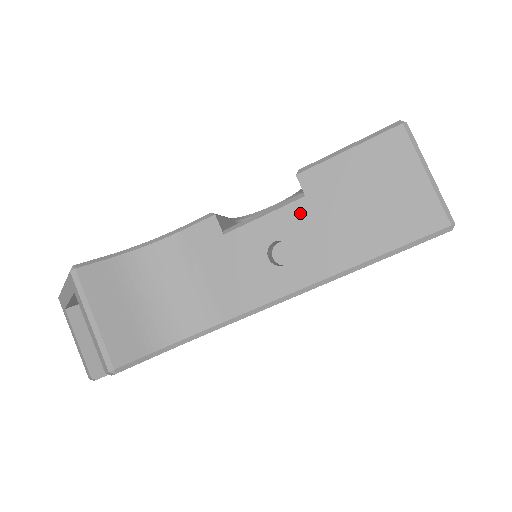
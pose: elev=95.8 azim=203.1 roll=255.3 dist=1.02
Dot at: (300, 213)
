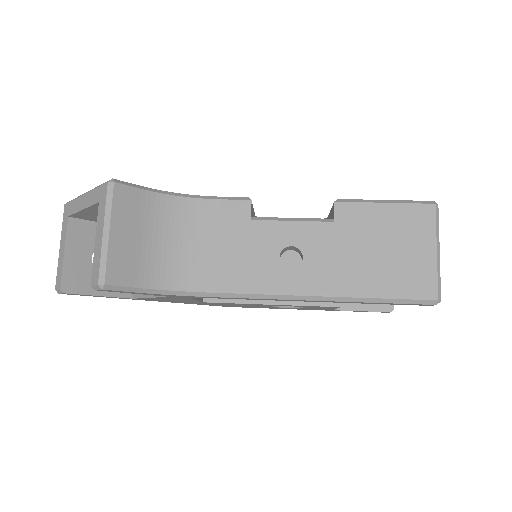
Dot at: (323, 233)
